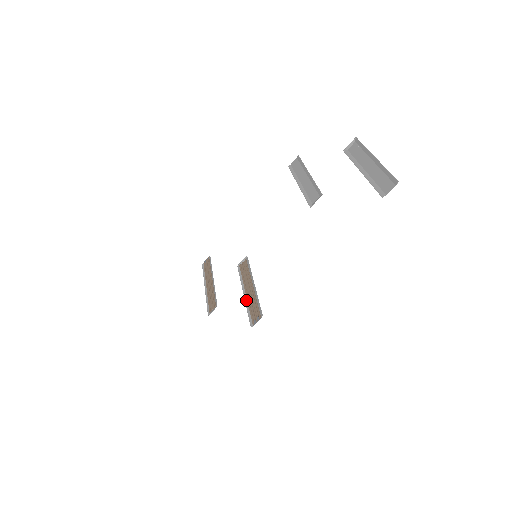
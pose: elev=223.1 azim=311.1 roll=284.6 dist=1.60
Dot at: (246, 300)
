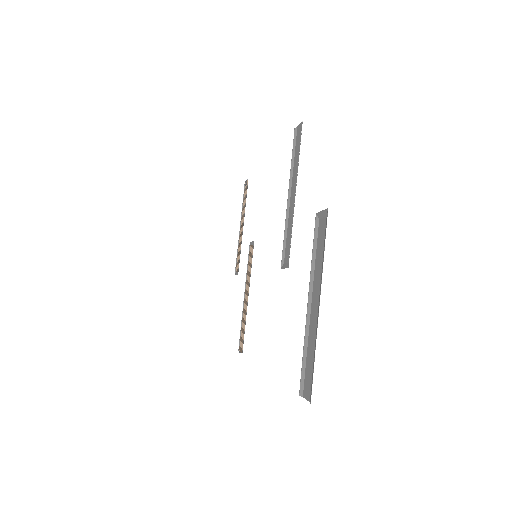
Dot at: (243, 308)
